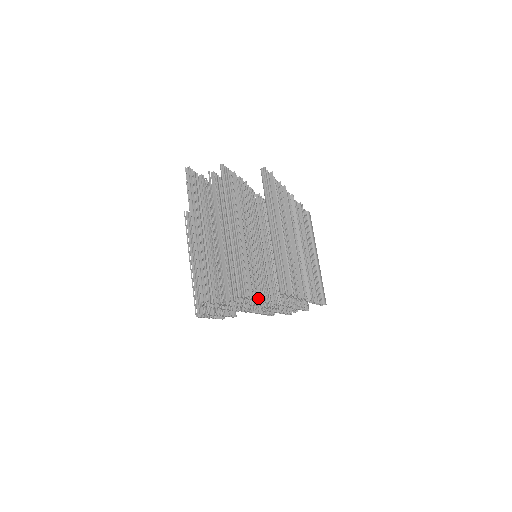
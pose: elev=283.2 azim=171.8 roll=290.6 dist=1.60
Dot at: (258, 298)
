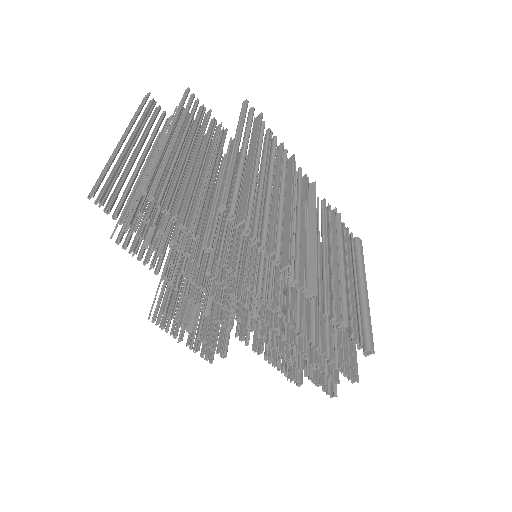
Dot at: (197, 234)
